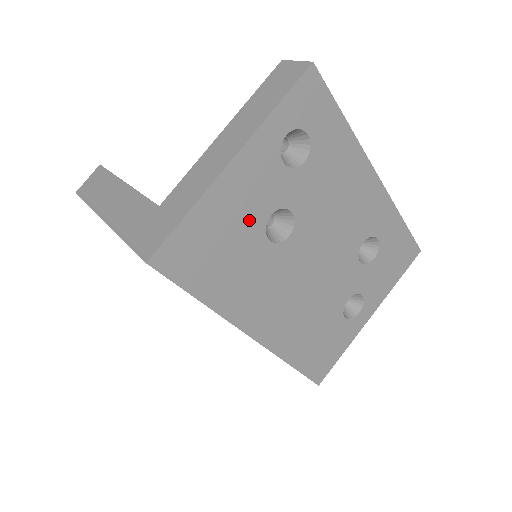
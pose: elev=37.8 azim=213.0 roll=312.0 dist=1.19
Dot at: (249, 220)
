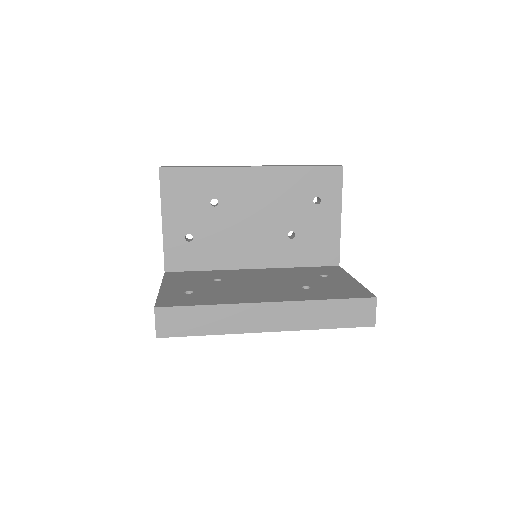
Dot at: occluded
